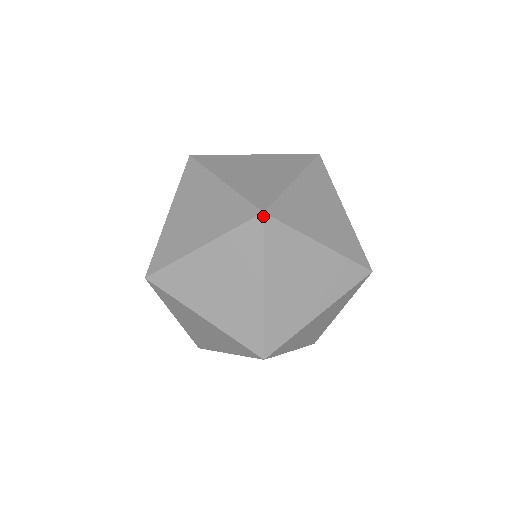
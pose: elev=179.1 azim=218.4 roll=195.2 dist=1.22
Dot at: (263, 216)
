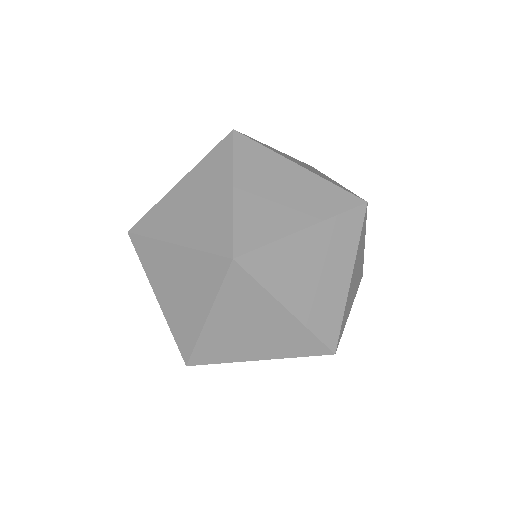
Dot at: occluded
